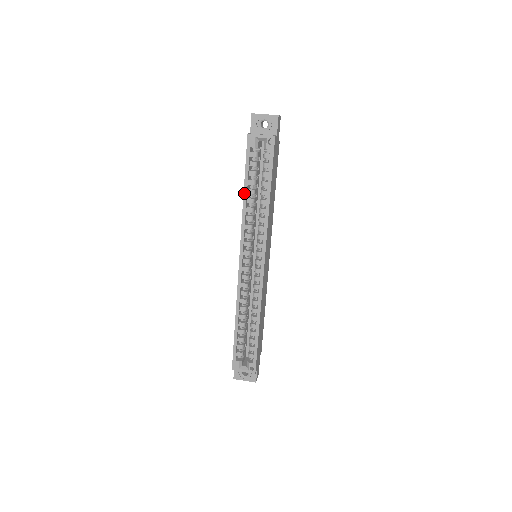
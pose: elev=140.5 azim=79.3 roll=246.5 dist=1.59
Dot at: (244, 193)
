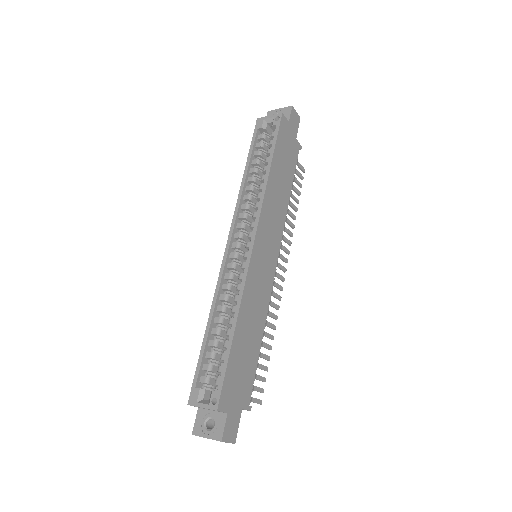
Dot at: (245, 171)
